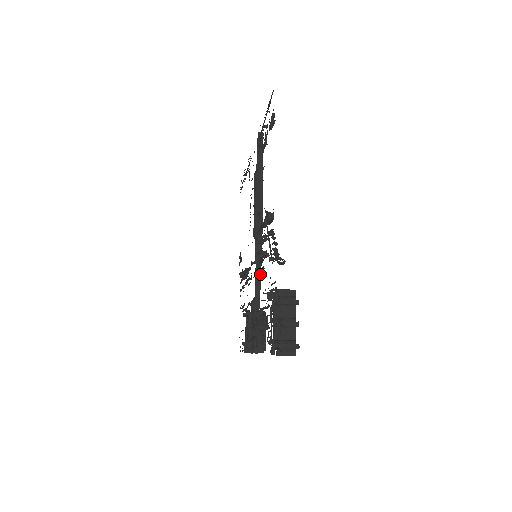
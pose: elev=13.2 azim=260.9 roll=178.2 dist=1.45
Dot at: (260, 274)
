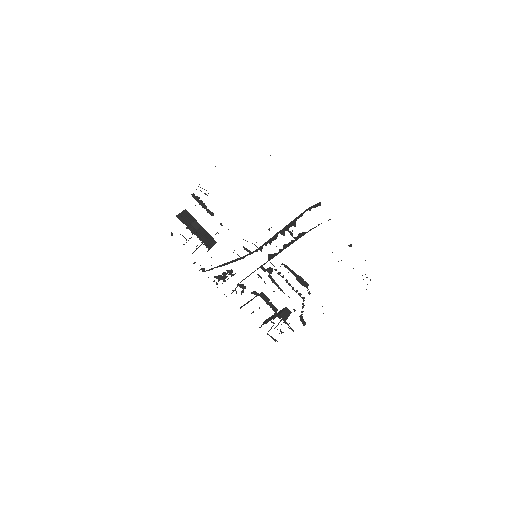
Dot at: occluded
